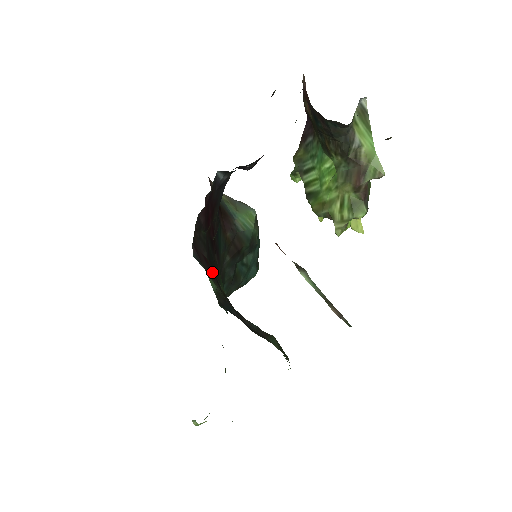
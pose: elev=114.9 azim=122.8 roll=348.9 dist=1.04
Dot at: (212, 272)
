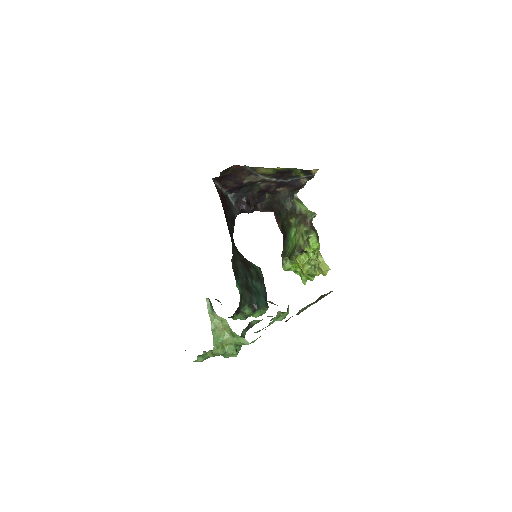
Dot at: occluded
